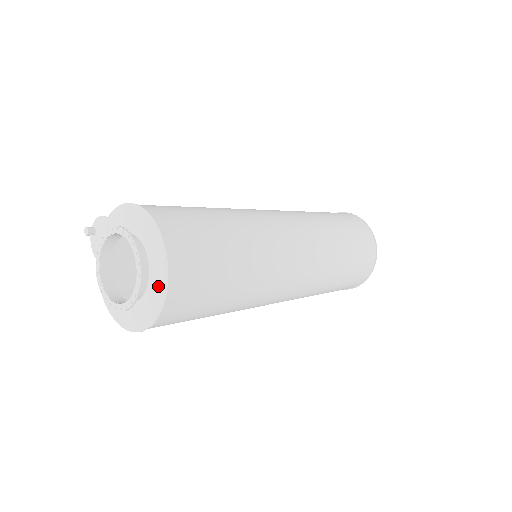
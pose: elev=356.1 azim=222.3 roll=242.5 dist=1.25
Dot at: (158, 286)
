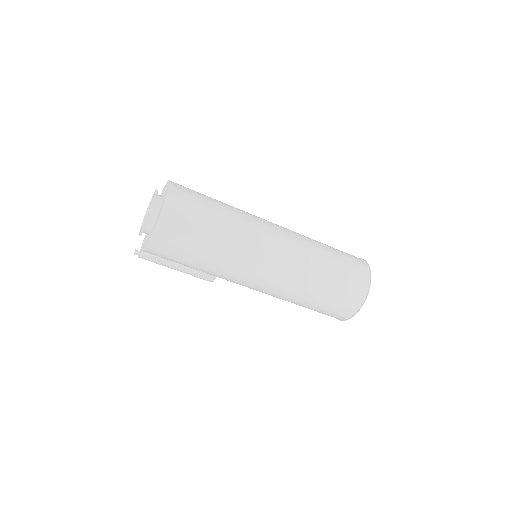
Dot at: occluded
